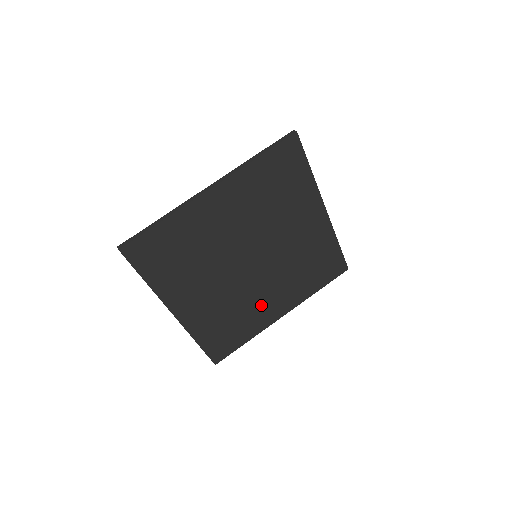
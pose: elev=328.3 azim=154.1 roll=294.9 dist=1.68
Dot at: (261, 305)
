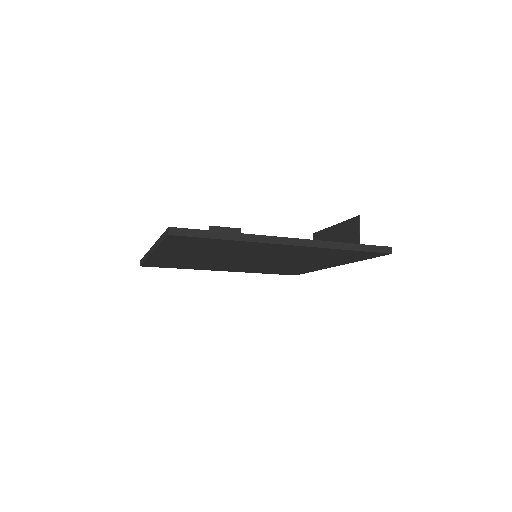
Dot at: (218, 267)
